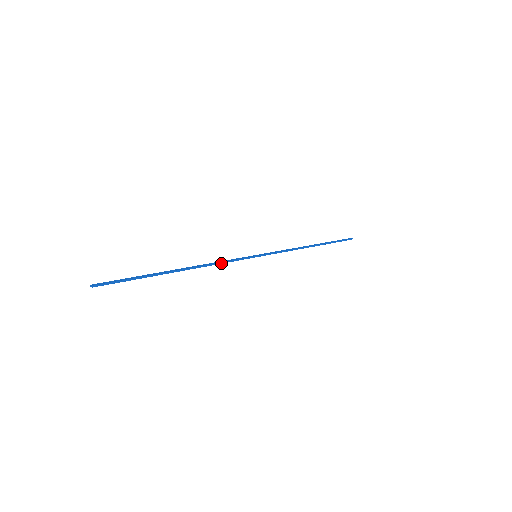
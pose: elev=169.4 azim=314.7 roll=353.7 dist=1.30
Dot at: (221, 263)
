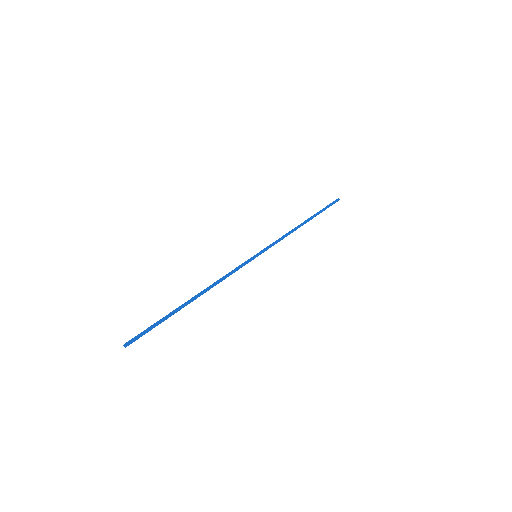
Dot at: occluded
